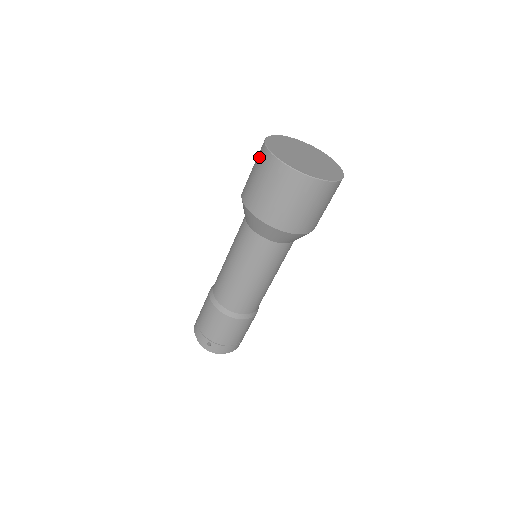
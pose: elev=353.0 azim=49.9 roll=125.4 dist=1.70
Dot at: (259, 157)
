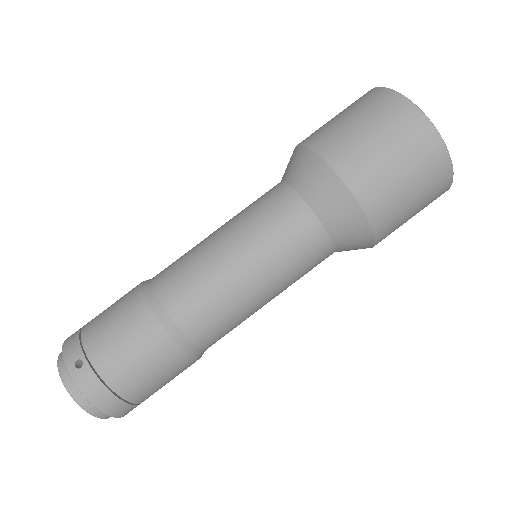
Dot at: (354, 102)
